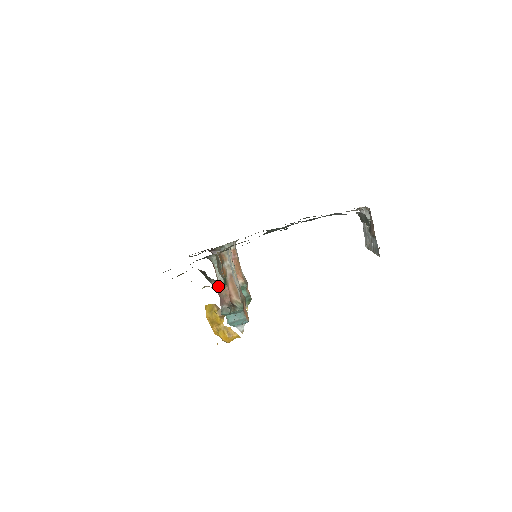
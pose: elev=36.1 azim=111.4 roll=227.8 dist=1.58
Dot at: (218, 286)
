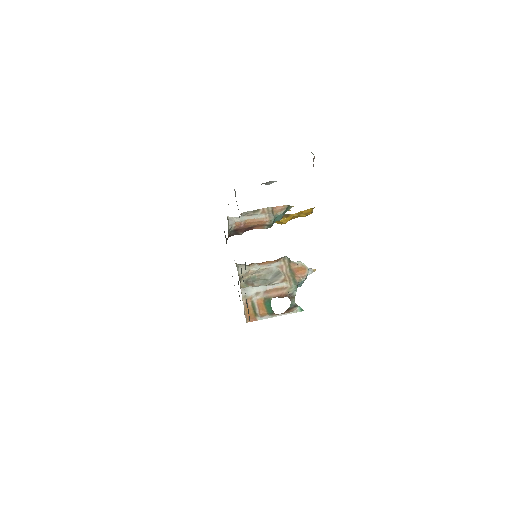
Dot at: occluded
